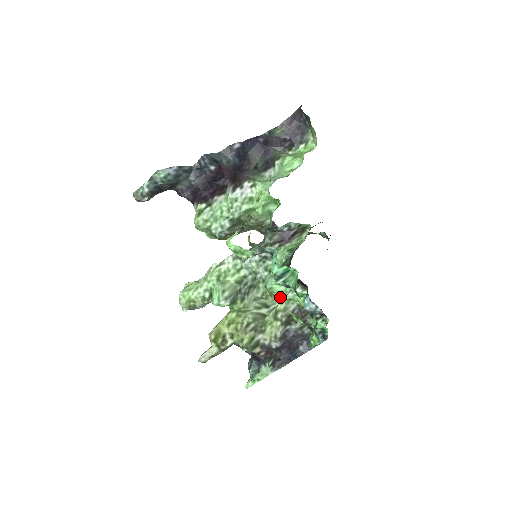
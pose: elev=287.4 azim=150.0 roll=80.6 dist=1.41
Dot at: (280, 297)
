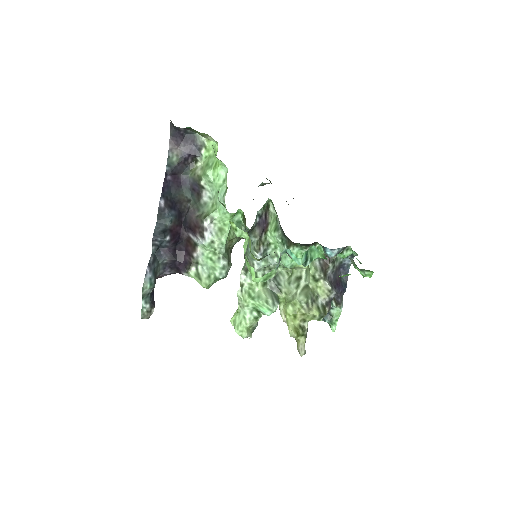
Dot at: occluded
